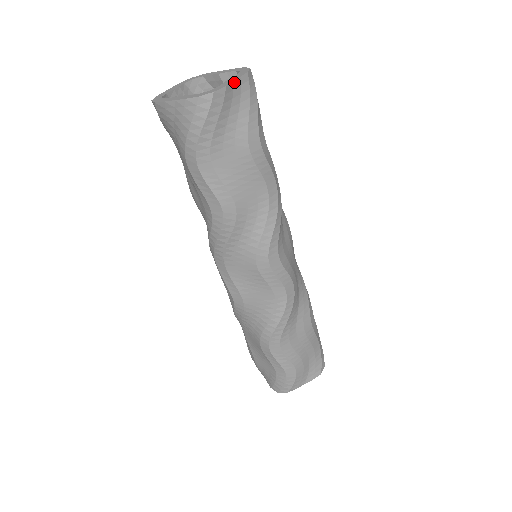
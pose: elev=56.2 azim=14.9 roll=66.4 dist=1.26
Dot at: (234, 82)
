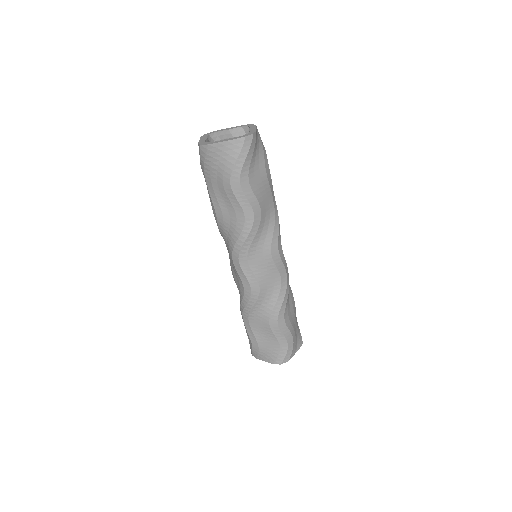
Dot at: (256, 130)
